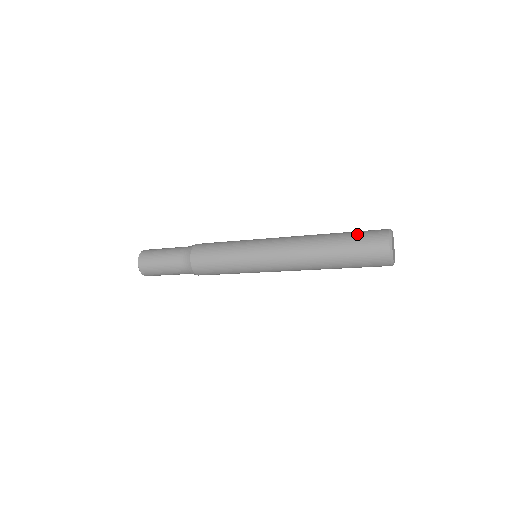
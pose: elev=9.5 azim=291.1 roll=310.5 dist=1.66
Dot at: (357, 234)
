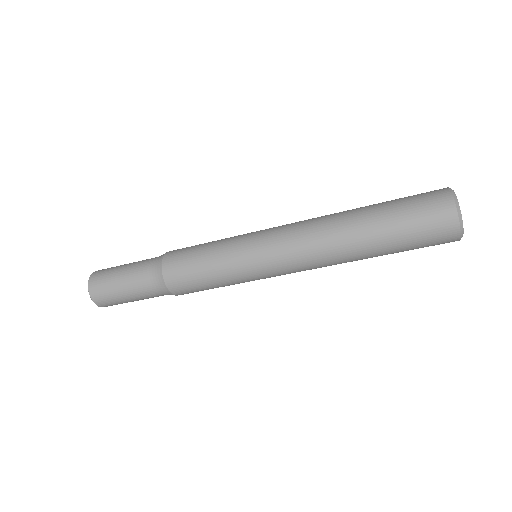
Dot at: (406, 213)
